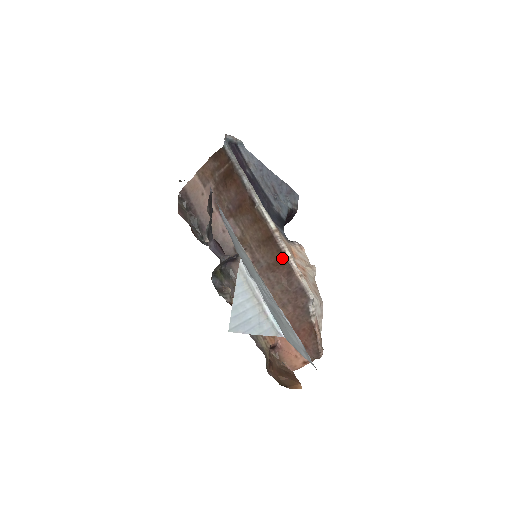
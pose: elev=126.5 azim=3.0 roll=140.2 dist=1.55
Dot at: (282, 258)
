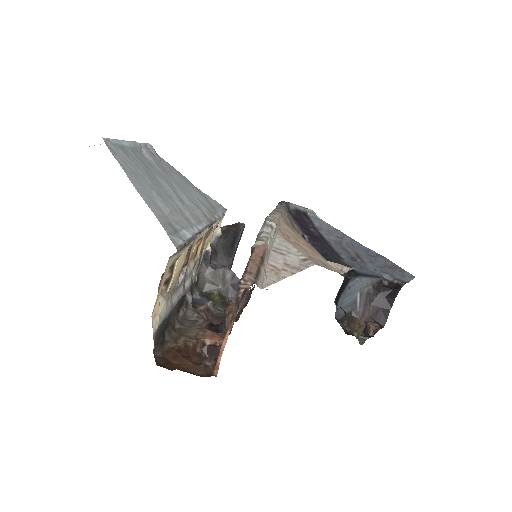
Dot at: occluded
